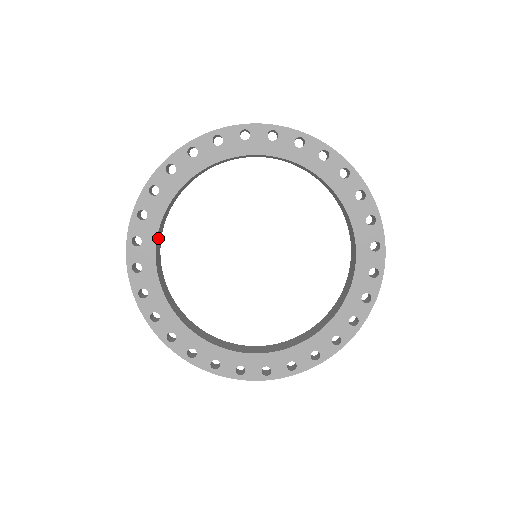
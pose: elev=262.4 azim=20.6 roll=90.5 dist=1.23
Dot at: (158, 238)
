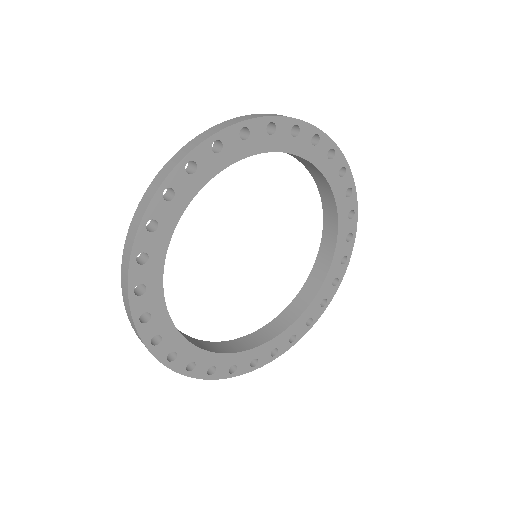
Dot at: occluded
